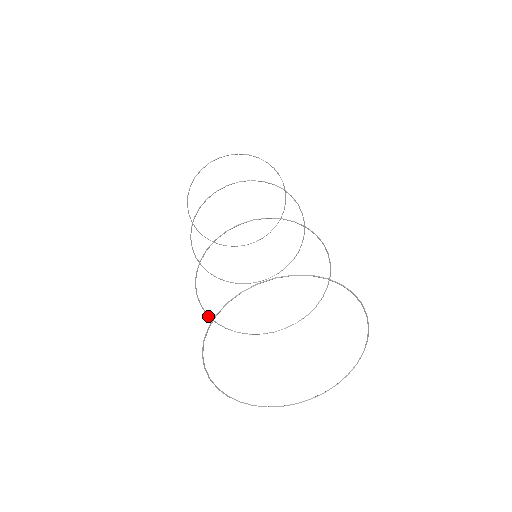
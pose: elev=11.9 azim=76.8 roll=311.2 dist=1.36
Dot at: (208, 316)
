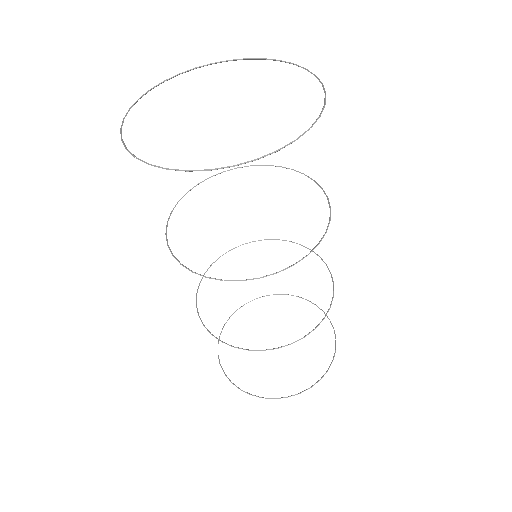
Dot at: occluded
